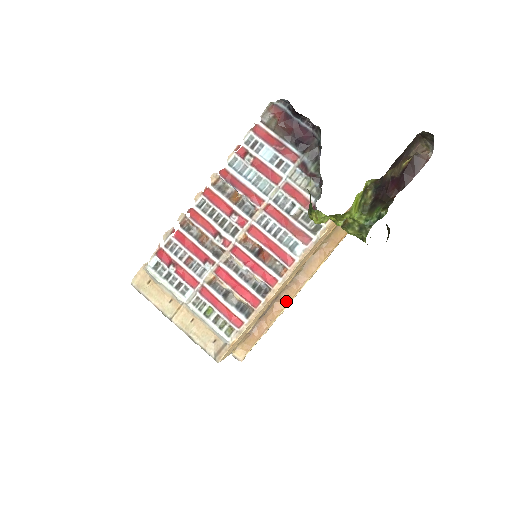
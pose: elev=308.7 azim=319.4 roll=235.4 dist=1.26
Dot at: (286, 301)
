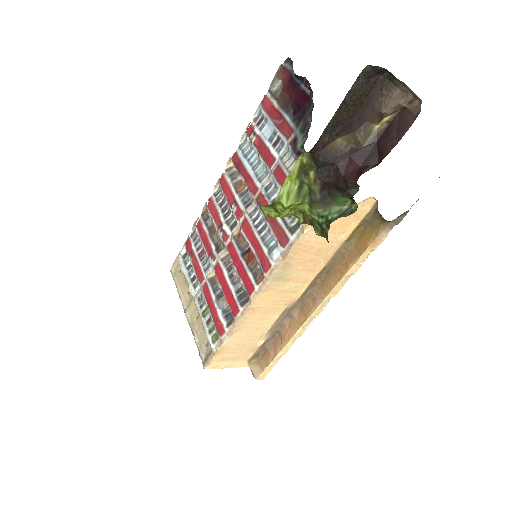
Dot at: (301, 320)
